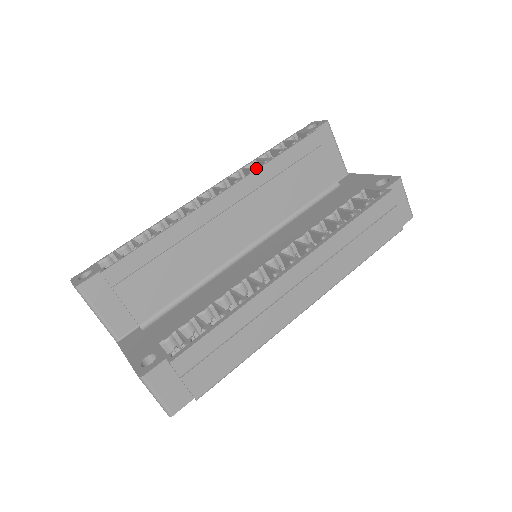
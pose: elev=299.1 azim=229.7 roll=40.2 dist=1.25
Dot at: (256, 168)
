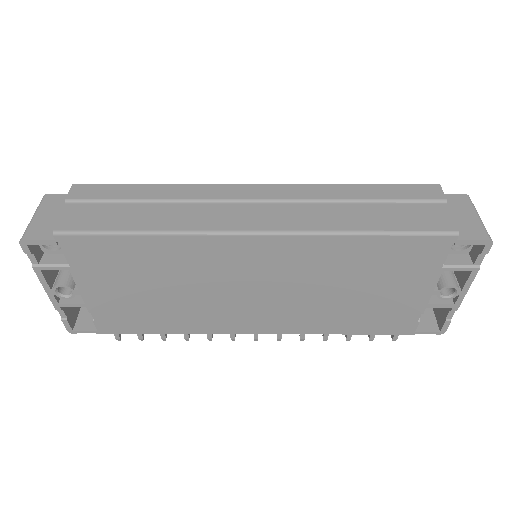
Dot at: occluded
